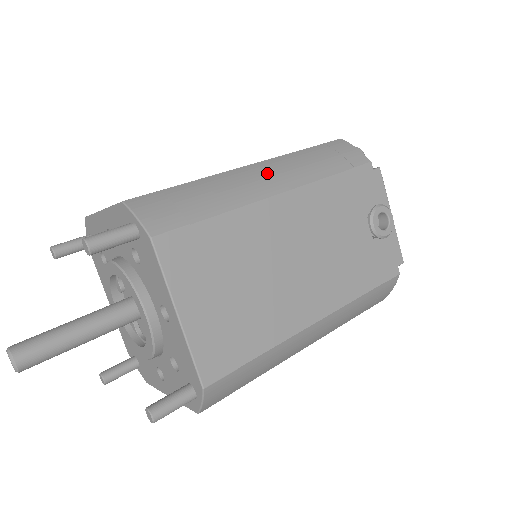
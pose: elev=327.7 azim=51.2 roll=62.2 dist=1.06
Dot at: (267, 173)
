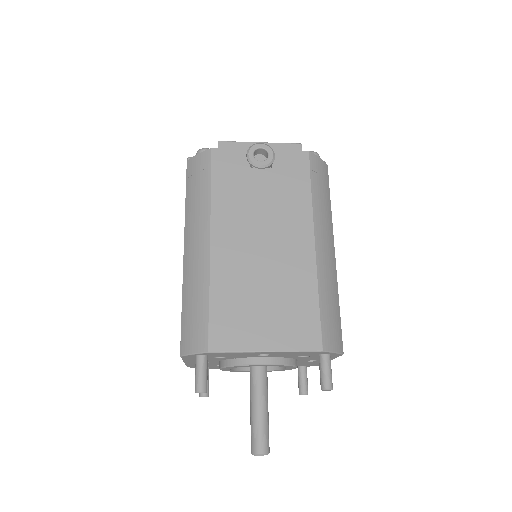
Dot at: (193, 243)
